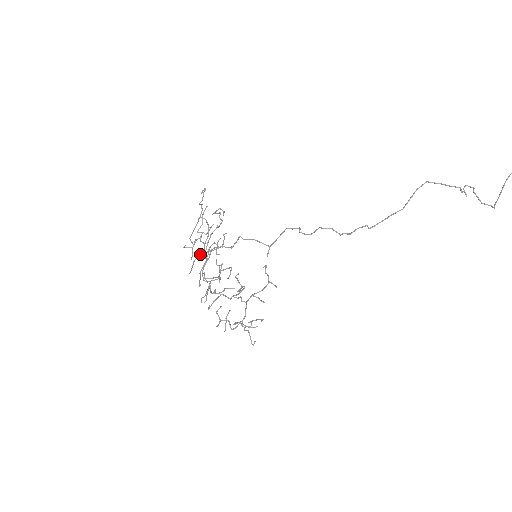
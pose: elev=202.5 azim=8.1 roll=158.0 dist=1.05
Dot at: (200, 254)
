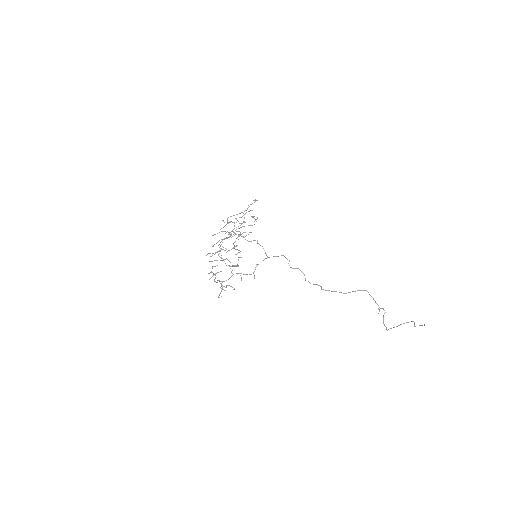
Dot at: occluded
